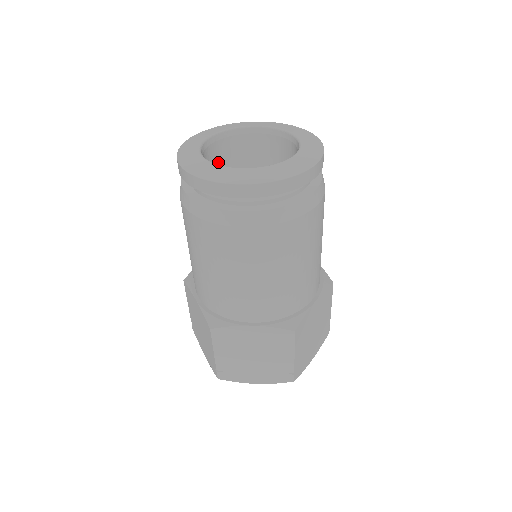
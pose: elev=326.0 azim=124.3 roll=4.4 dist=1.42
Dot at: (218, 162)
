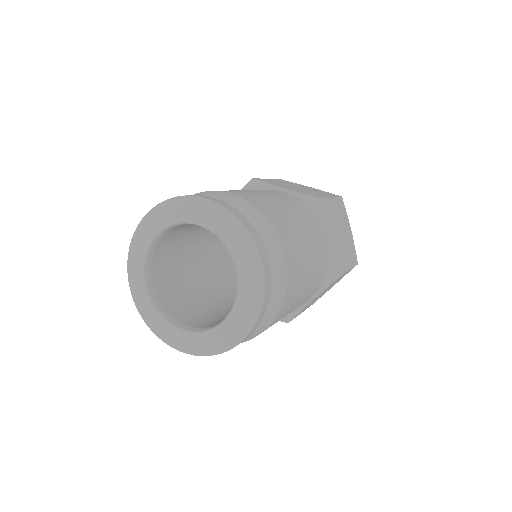
Dot at: (179, 232)
